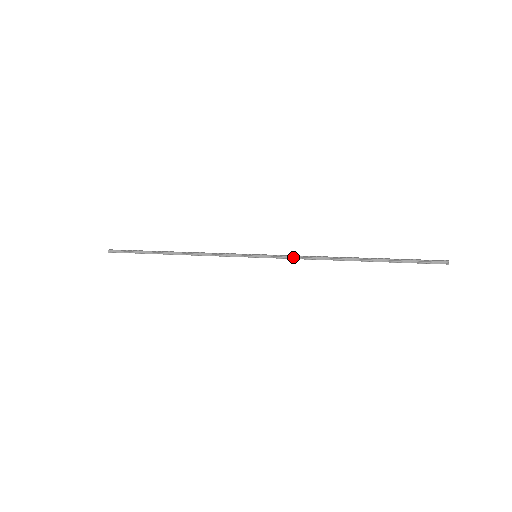
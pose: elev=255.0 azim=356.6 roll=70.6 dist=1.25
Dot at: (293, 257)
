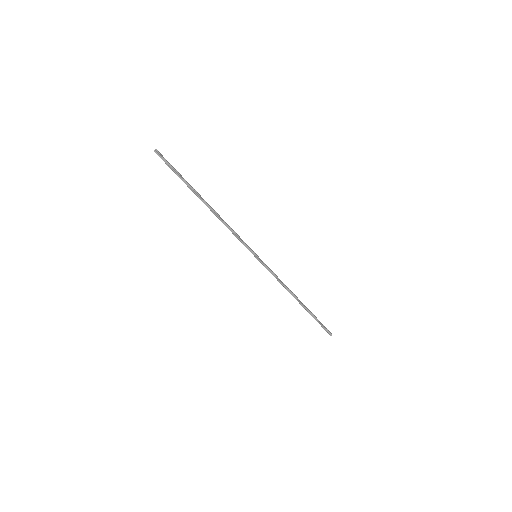
Dot at: (275, 275)
